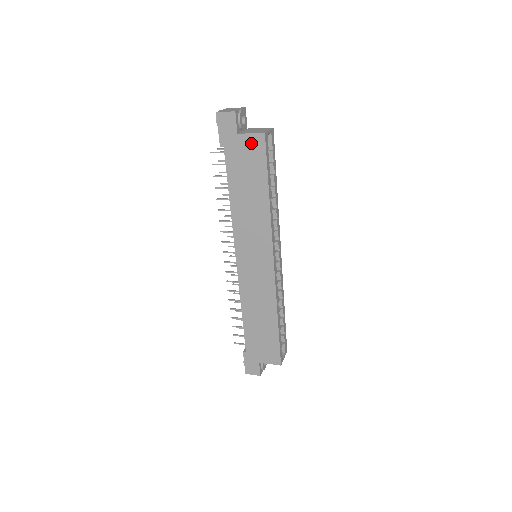
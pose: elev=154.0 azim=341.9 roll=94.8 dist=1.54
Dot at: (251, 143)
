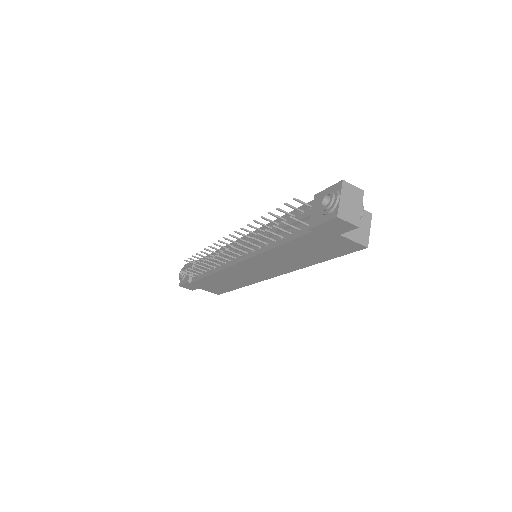
Dot at: (345, 244)
